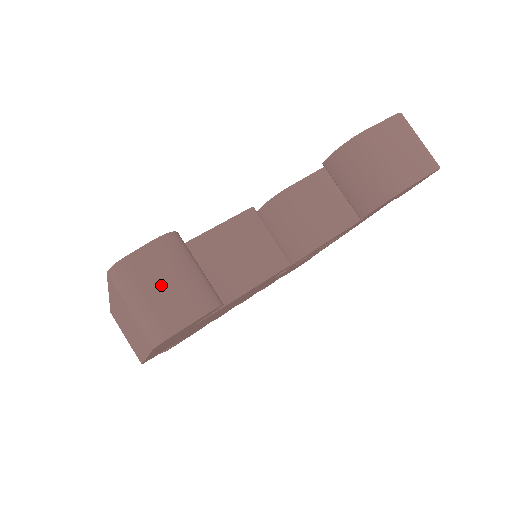
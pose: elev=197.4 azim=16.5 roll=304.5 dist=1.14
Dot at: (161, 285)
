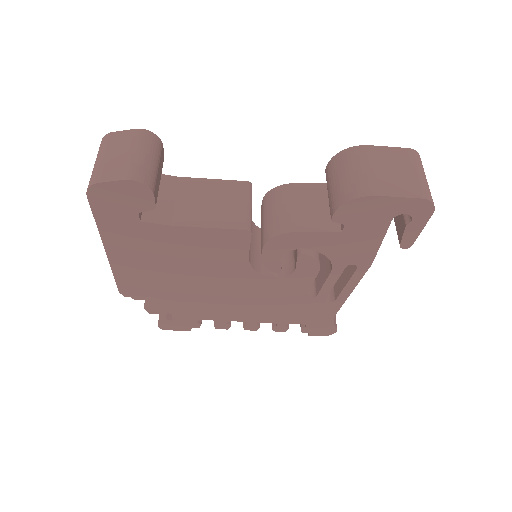
Dot at: (118, 153)
